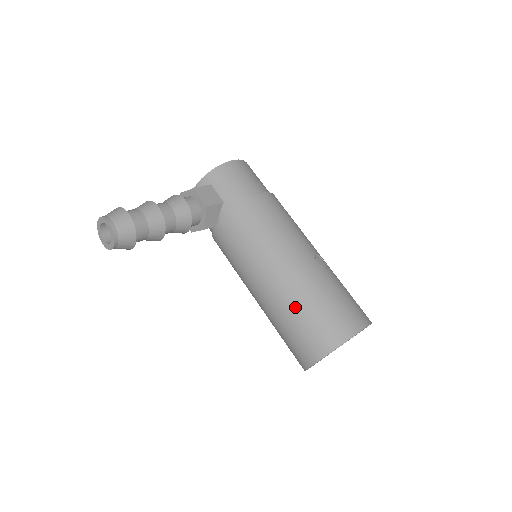
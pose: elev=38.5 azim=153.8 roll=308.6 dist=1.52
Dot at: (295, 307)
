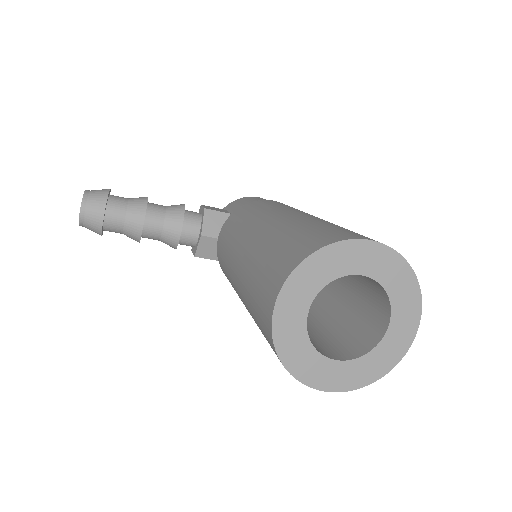
Dot at: (266, 245)
